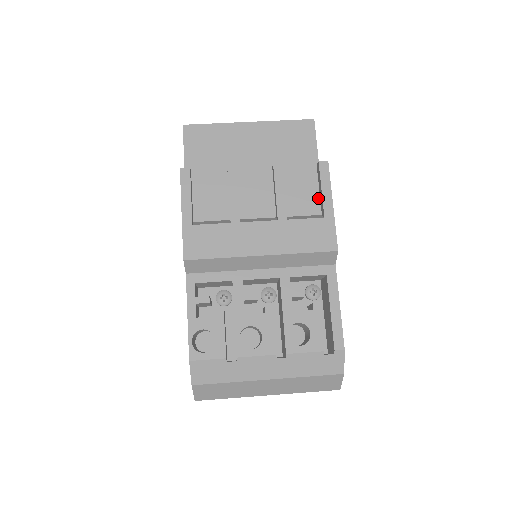
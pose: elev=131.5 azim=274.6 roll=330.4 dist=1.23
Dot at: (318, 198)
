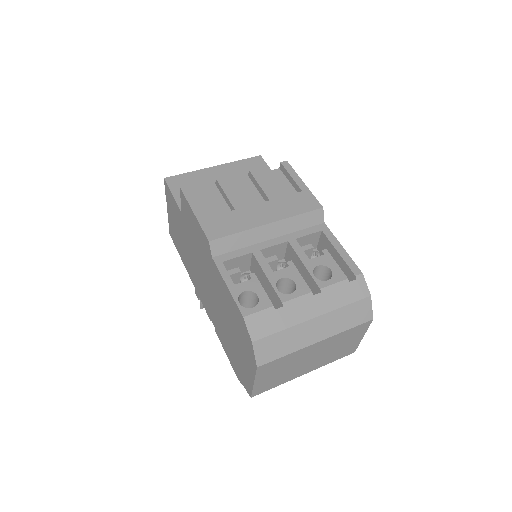
Dot at: (290, 185)
